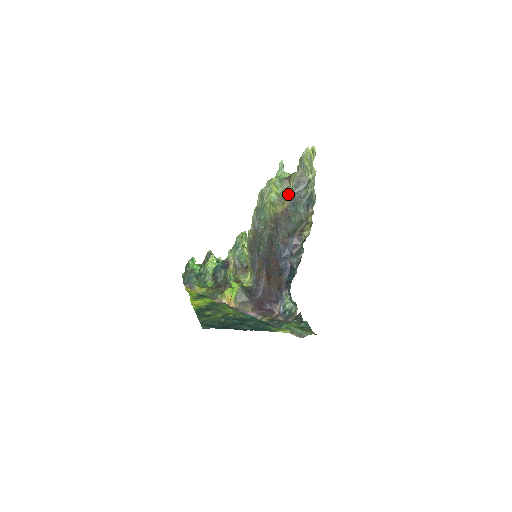
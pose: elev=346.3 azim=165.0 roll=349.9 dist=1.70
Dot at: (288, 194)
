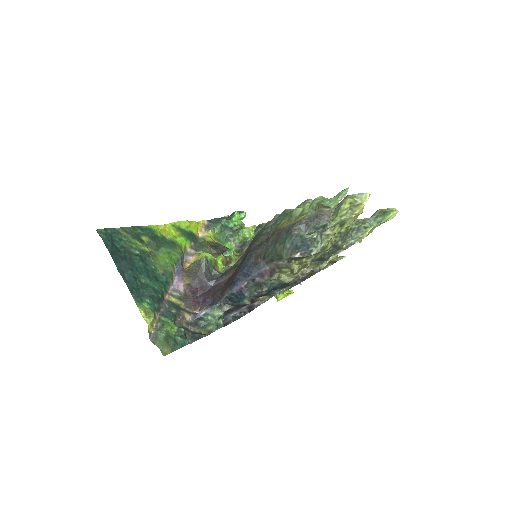
Dot at: (300, 218)
